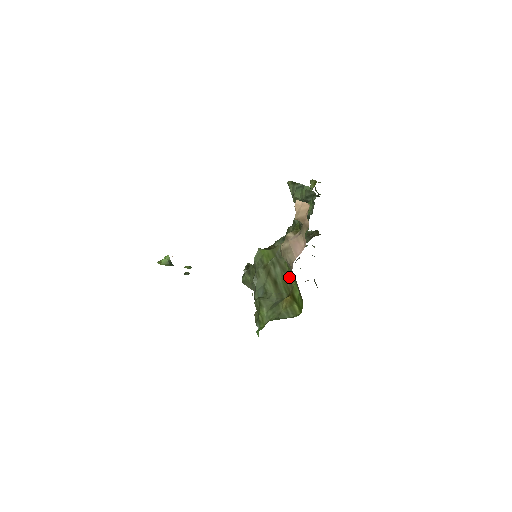
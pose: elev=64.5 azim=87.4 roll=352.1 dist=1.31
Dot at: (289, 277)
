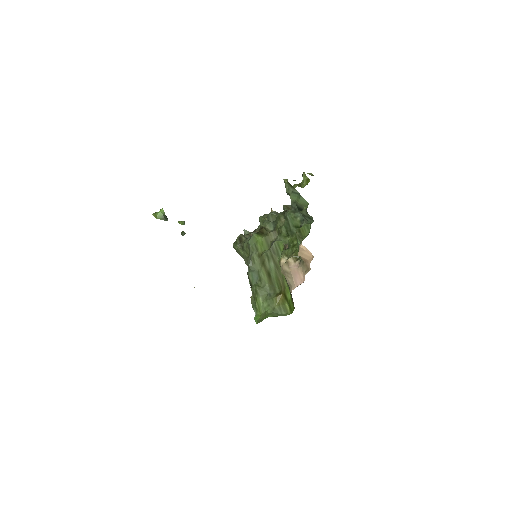
Dot at: (282, 277)
